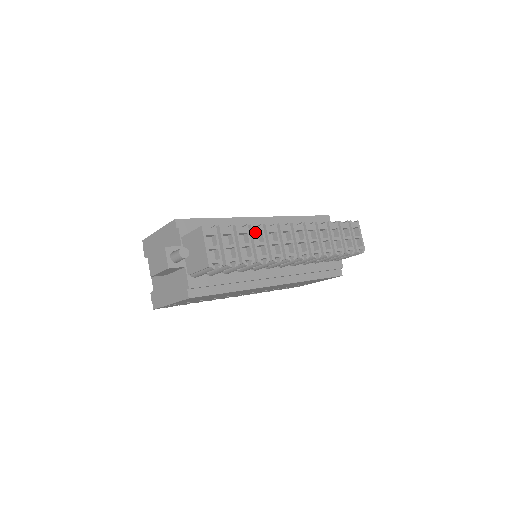
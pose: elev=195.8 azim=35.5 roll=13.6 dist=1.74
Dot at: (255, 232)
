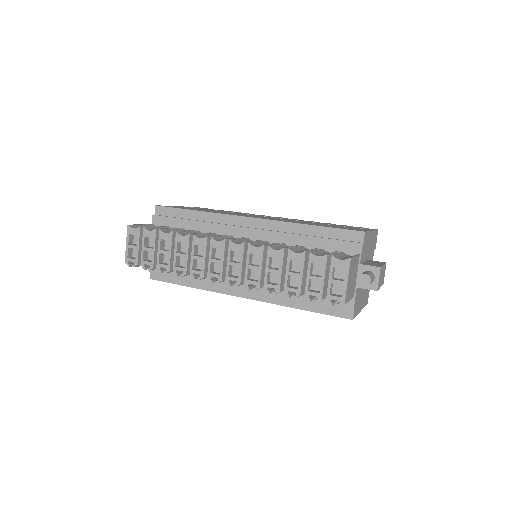
Dot at: (179, 241)
